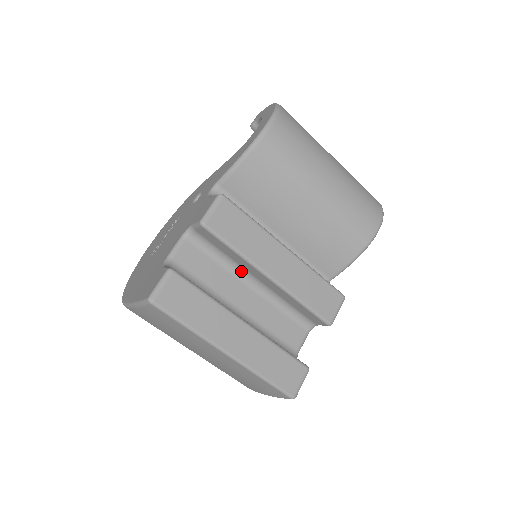
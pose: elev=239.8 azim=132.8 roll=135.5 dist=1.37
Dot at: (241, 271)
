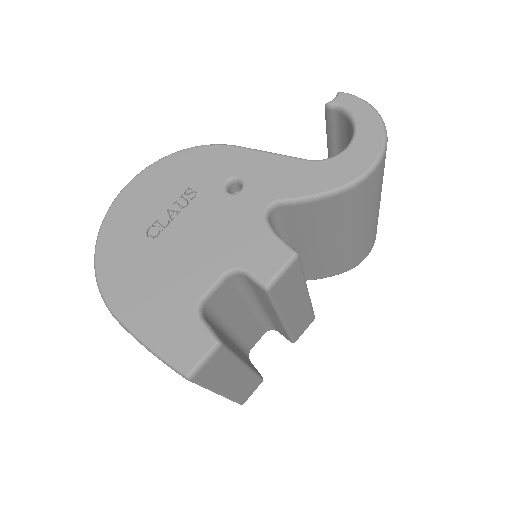
Dot at: (254, 300)
